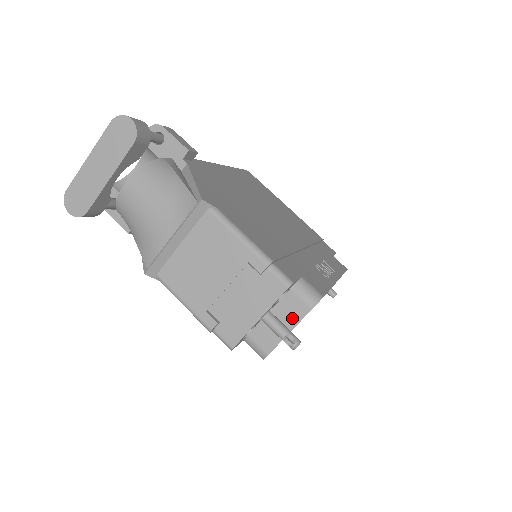
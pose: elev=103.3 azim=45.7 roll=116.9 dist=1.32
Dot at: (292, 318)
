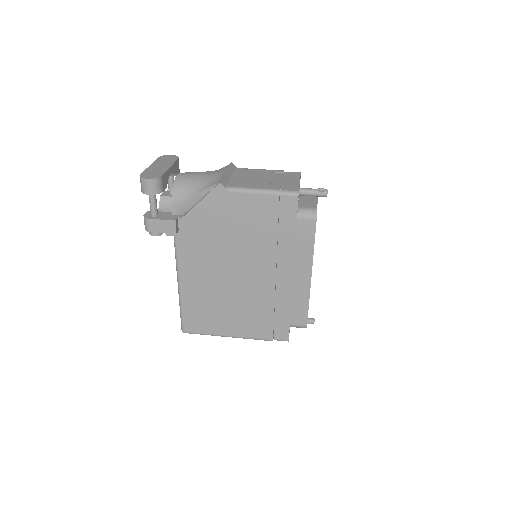
Dot at: (312, 196)
